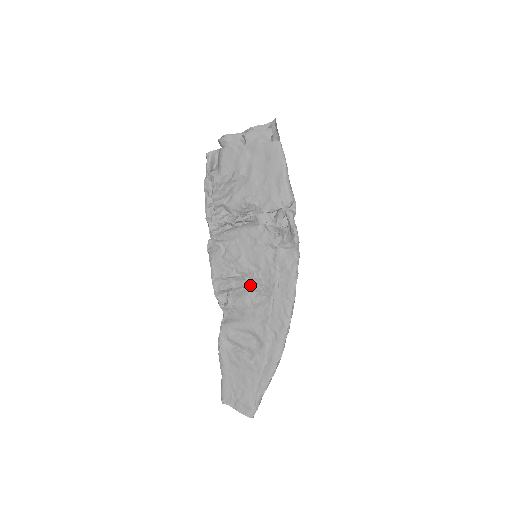
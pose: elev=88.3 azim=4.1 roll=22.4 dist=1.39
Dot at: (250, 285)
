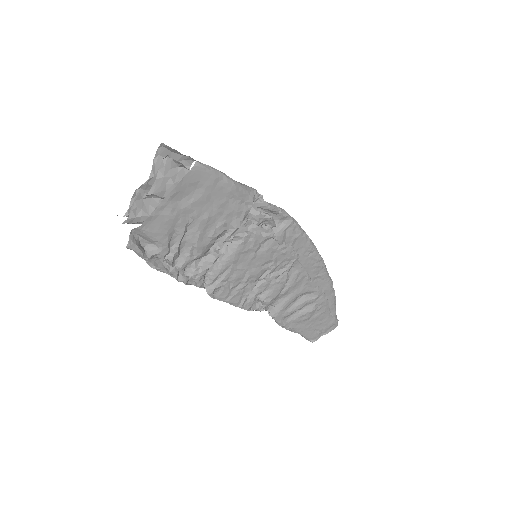
Dot at: (274, 277)
